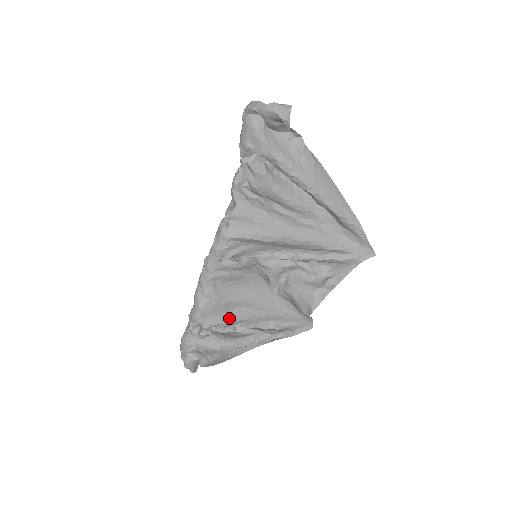
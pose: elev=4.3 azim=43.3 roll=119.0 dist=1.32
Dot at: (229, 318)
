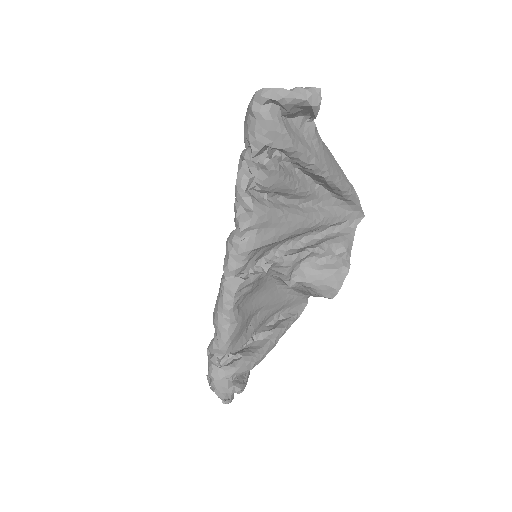
Dot at: (250, 331)
